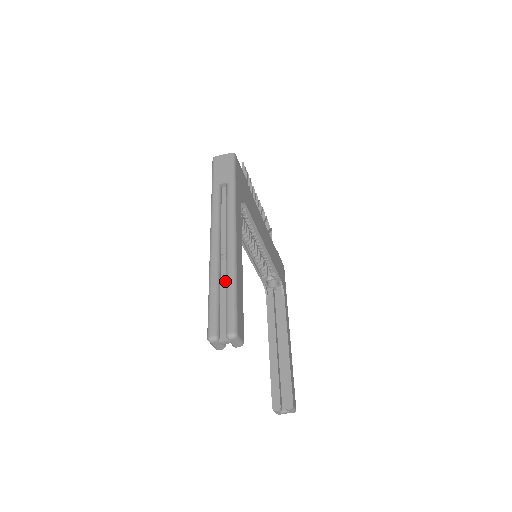
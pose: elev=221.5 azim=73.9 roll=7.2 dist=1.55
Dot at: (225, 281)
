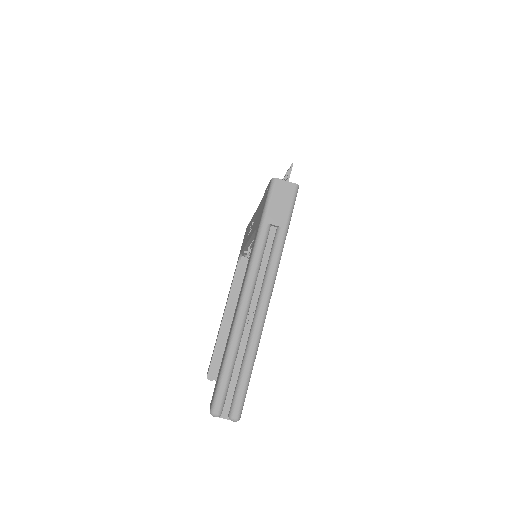
Dot at: (243, 352)
